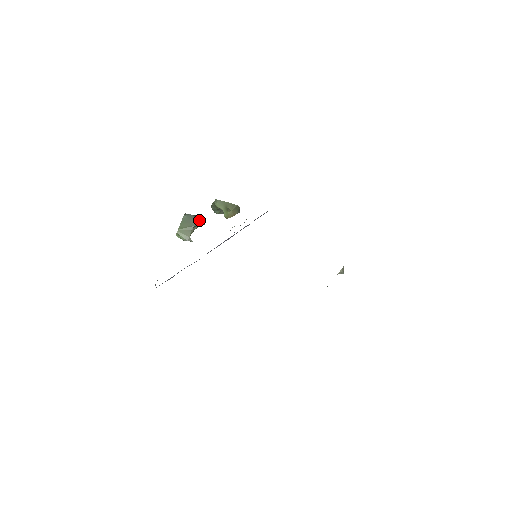
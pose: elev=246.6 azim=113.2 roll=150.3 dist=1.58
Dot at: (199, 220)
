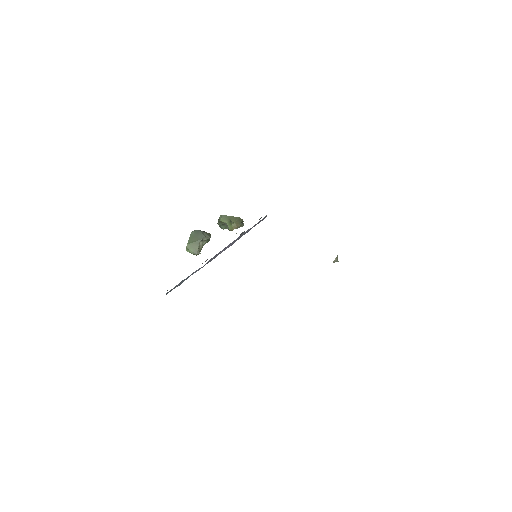
Dot at: (206, 234)
